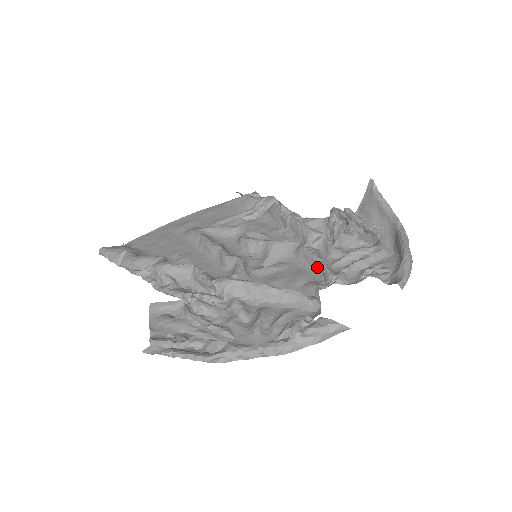
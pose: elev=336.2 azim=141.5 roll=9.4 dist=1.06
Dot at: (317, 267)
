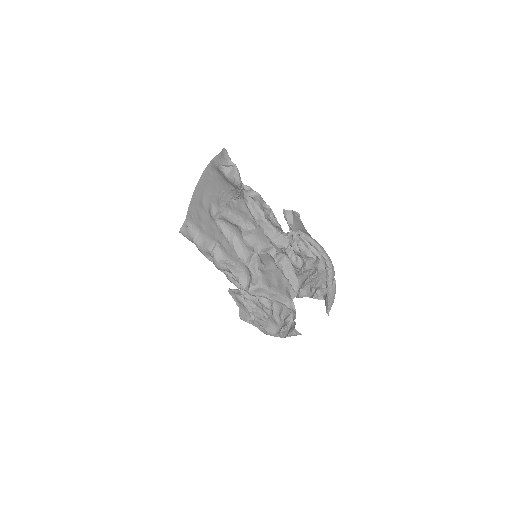
Dot at: (288, 279)
